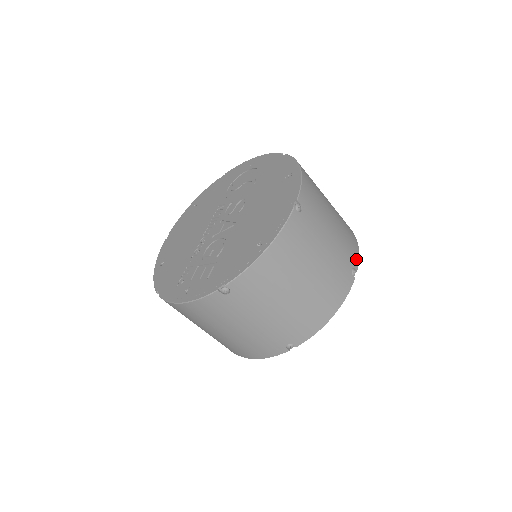
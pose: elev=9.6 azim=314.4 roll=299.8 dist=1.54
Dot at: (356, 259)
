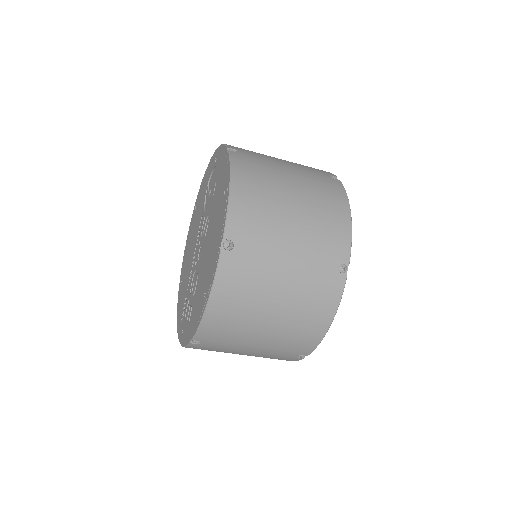
Dot at: (345, 250)
